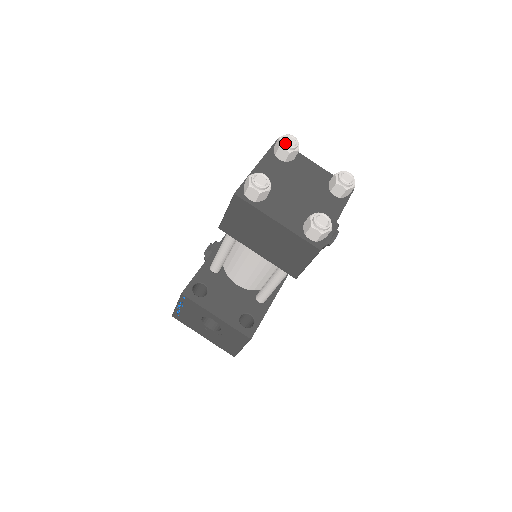
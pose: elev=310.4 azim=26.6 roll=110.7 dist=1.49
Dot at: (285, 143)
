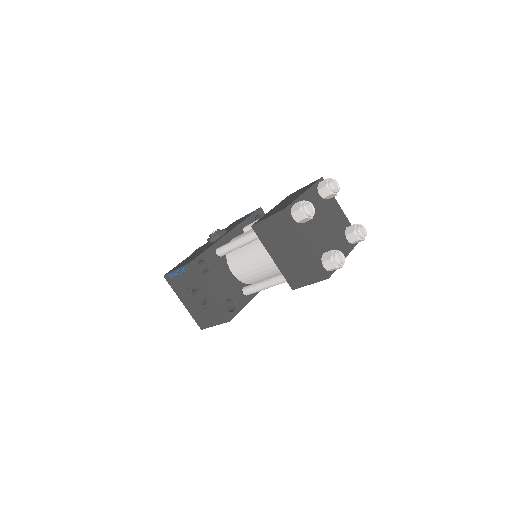
Dot at: (331, 185)
